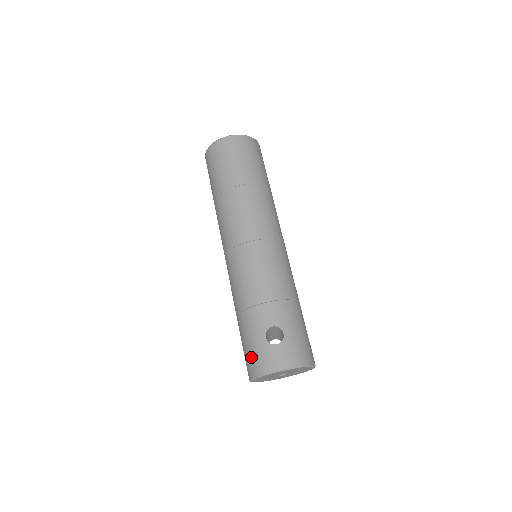
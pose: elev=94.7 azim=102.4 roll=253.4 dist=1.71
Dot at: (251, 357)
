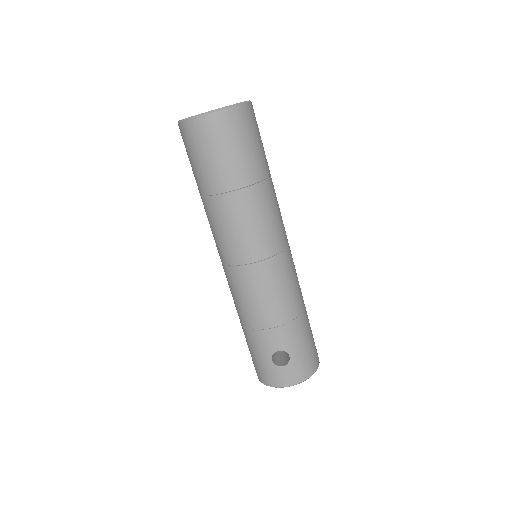
Dot at: (258, 368)
